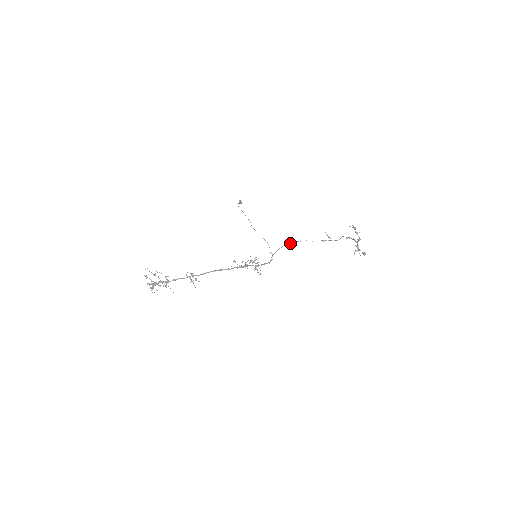
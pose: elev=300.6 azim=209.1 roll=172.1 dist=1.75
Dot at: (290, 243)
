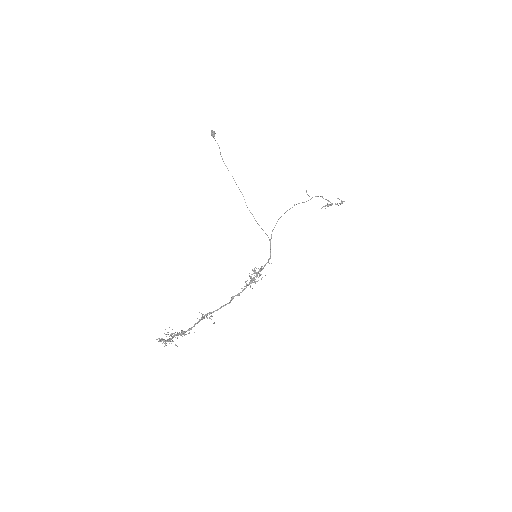
Dot at: occluded
